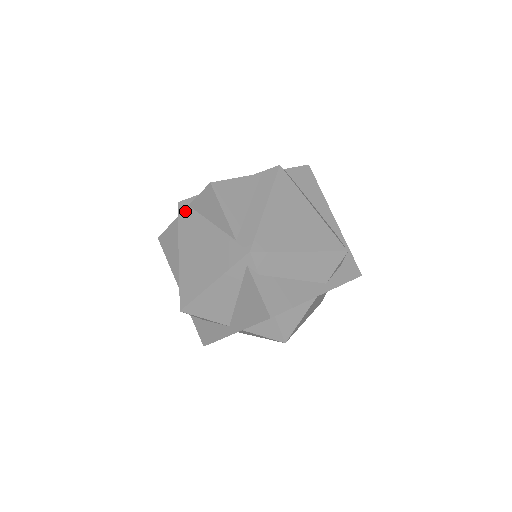
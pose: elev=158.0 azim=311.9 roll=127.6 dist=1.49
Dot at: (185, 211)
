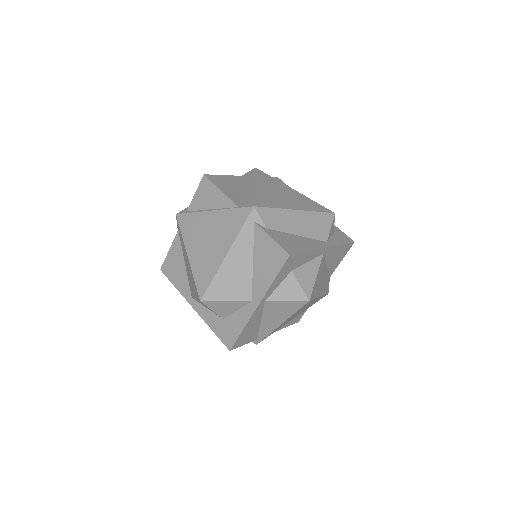
Dot at: (185, 216)
